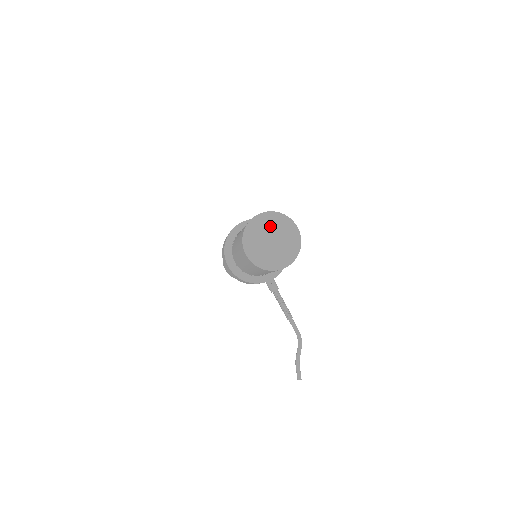
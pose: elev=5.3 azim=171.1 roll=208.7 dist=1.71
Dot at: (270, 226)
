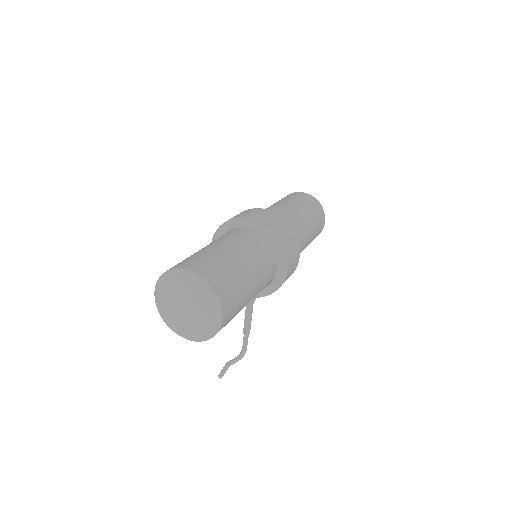
Dot at: (193, 292)
